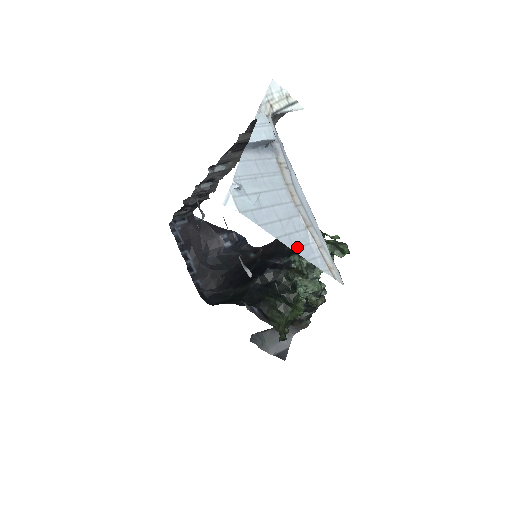
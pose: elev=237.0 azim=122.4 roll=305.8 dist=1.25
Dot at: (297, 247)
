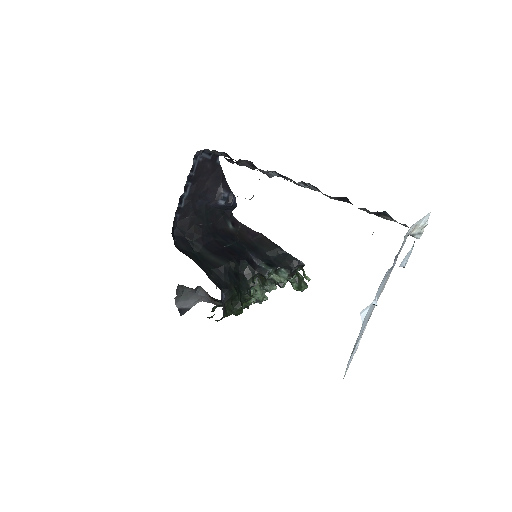
Dot at: occluded
